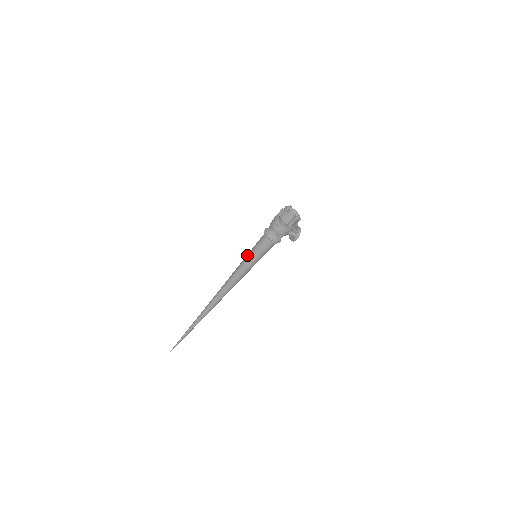
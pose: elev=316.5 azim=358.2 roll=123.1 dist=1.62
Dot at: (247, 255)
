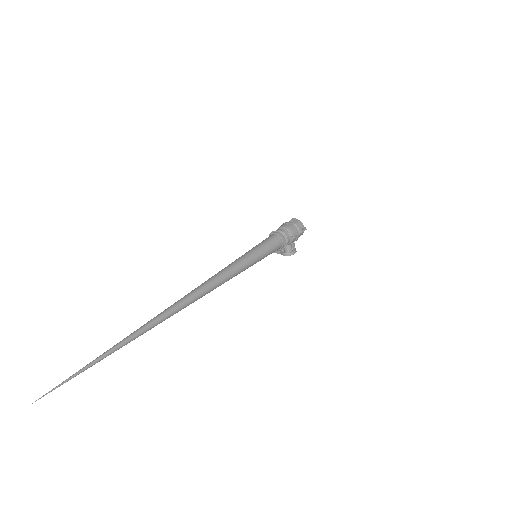
Dot at: (251, 249)
